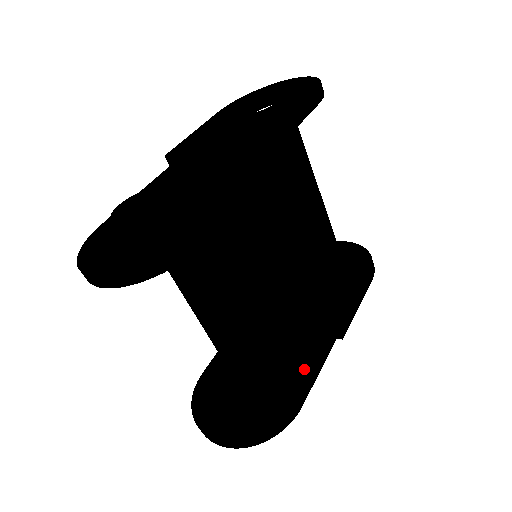
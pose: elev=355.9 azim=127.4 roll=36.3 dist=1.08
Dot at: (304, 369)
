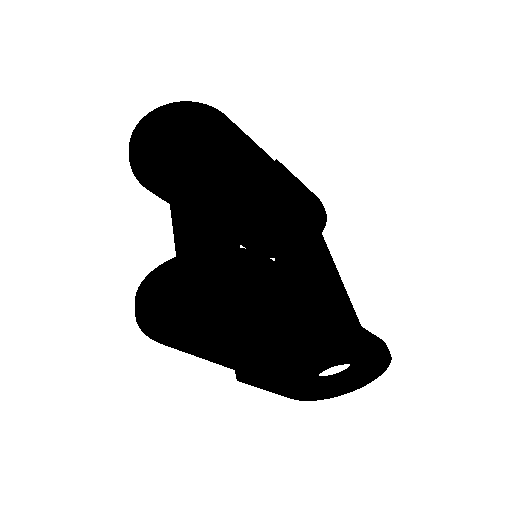
Dot at: occluded
